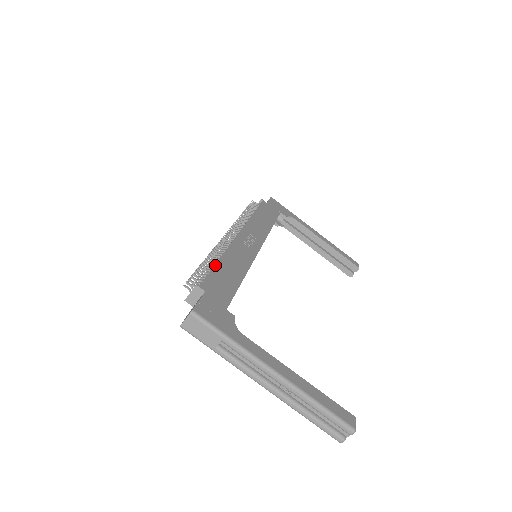
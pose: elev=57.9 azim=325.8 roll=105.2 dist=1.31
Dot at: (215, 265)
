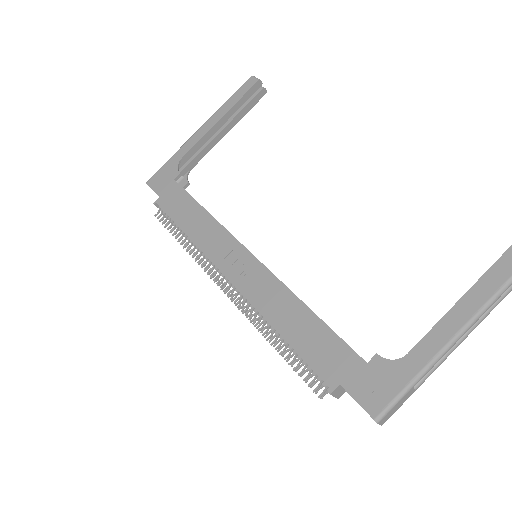
Dot at: occluded
